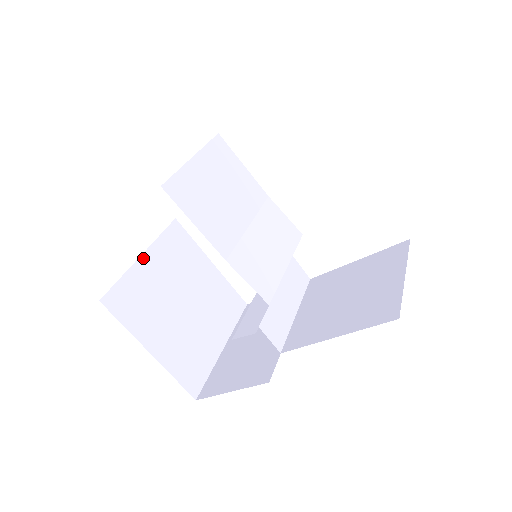
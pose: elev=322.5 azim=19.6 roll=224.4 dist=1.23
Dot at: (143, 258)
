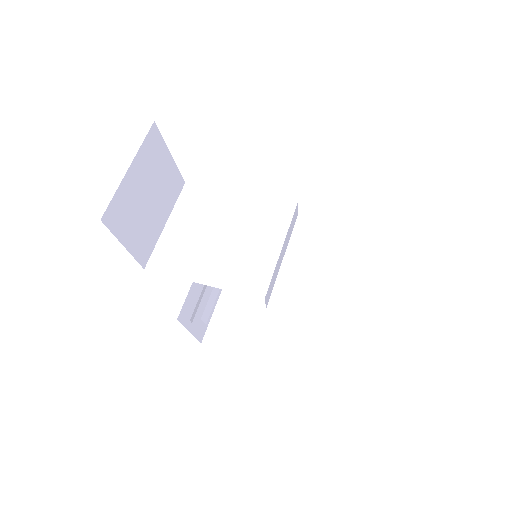
Dot at: (224, 292)
